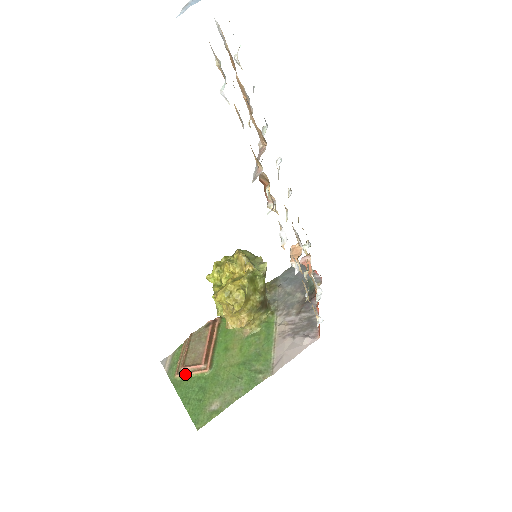
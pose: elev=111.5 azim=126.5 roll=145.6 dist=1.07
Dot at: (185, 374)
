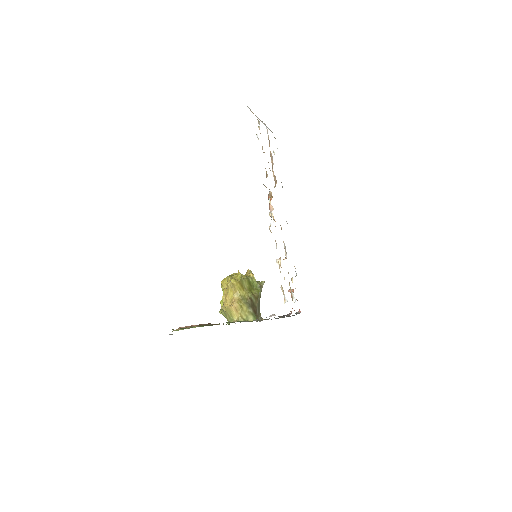
Dot at: (179, 329)
